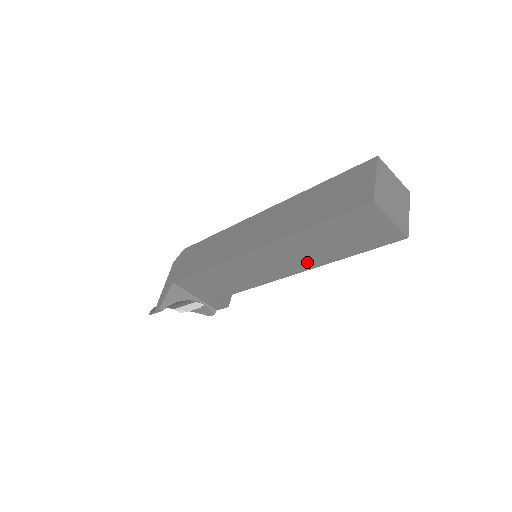
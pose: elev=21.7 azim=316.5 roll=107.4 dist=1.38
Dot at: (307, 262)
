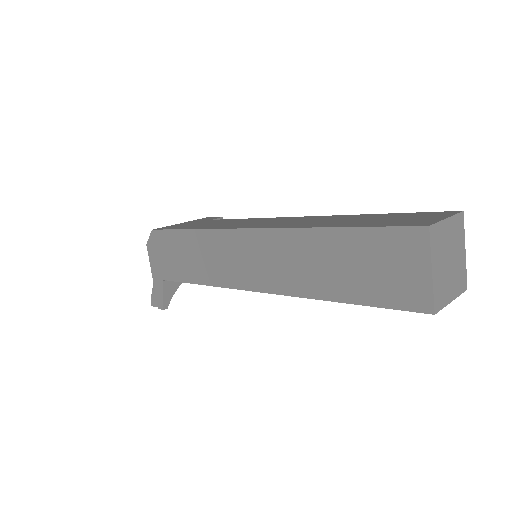
Dot at: occluded
